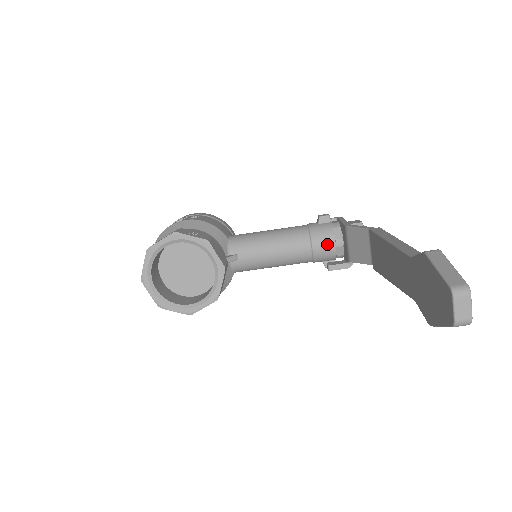
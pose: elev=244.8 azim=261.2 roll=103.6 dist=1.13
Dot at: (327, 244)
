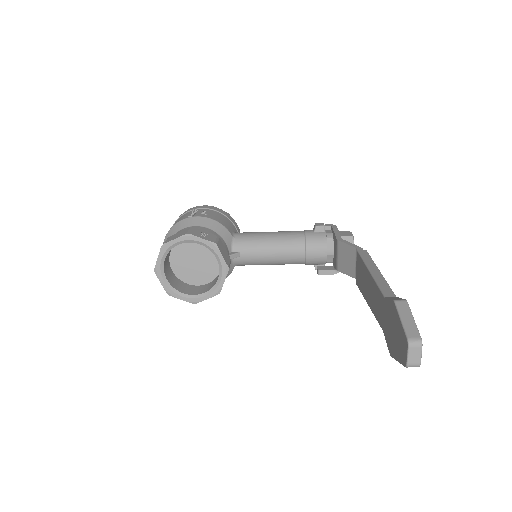
Dot at: (319, 252)
